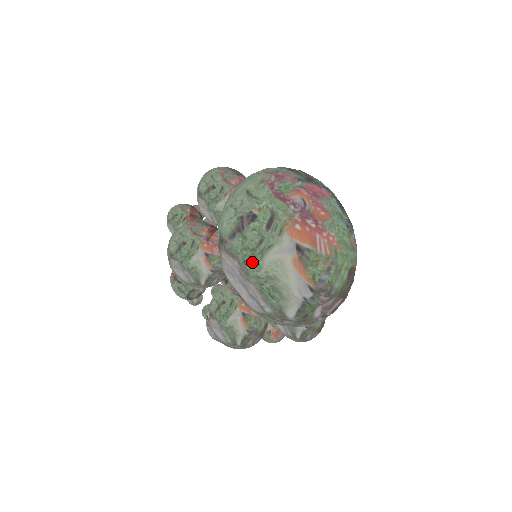
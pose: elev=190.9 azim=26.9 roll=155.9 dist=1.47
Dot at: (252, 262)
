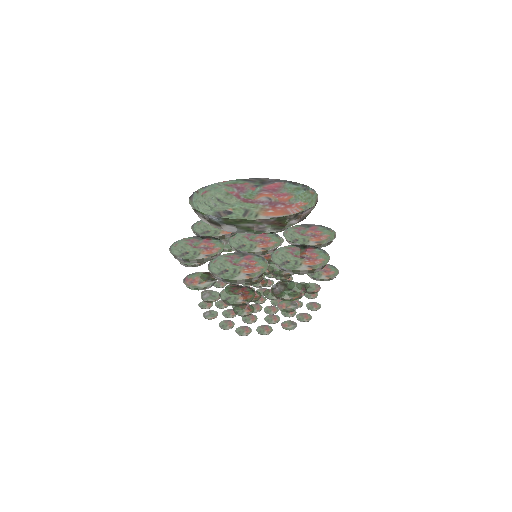
Dot at: occluded
